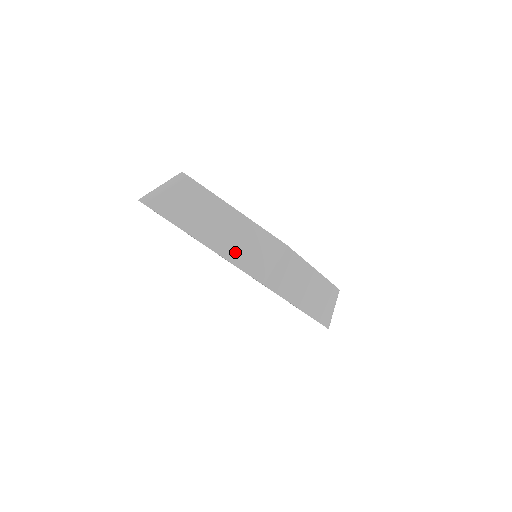
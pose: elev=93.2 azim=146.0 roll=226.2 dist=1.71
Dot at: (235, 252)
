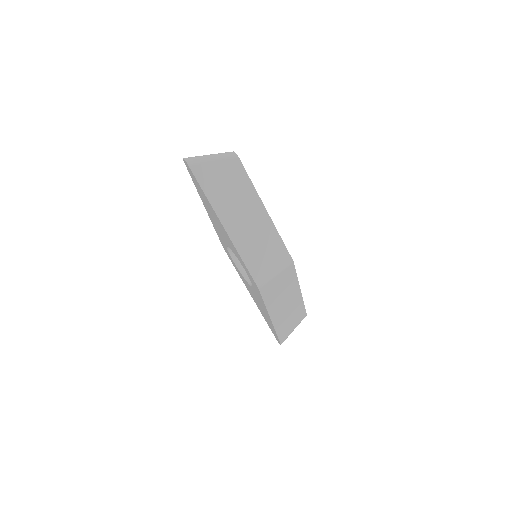
Dot at: (248, 248)
